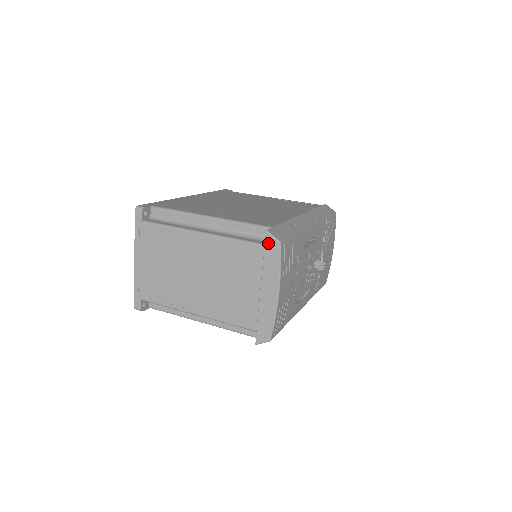
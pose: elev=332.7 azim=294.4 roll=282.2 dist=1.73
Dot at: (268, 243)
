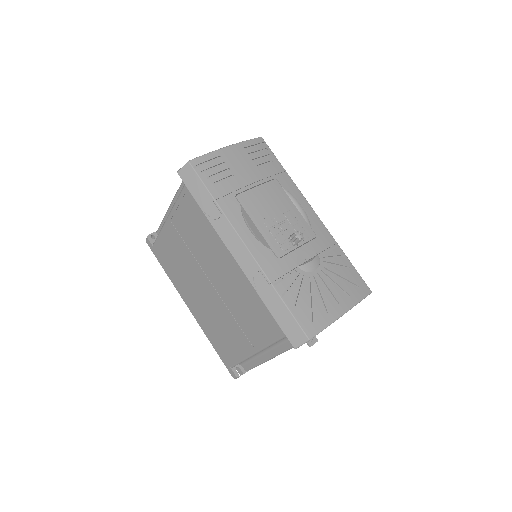
Dot at: occluded
